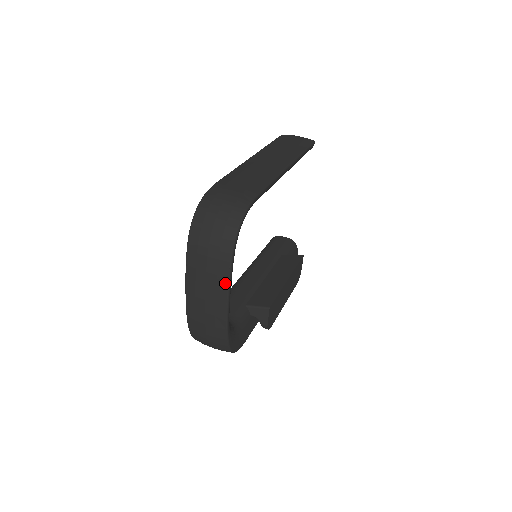
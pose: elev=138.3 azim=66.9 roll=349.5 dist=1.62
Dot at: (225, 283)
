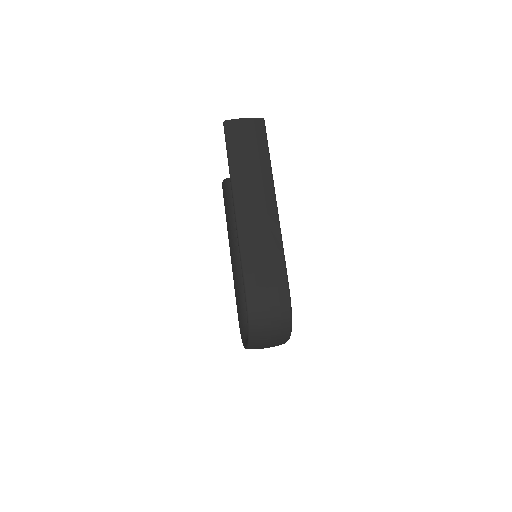
Dot at: occluded
